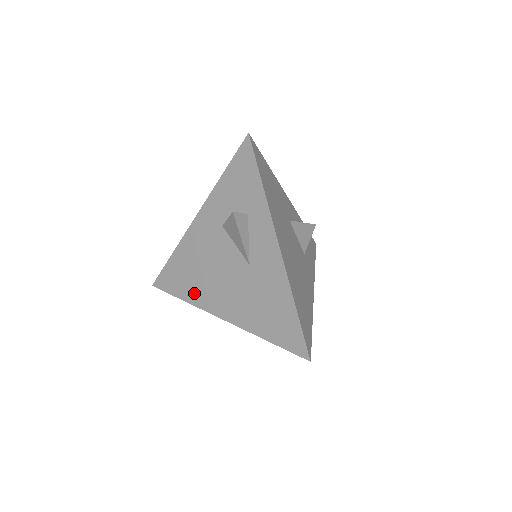
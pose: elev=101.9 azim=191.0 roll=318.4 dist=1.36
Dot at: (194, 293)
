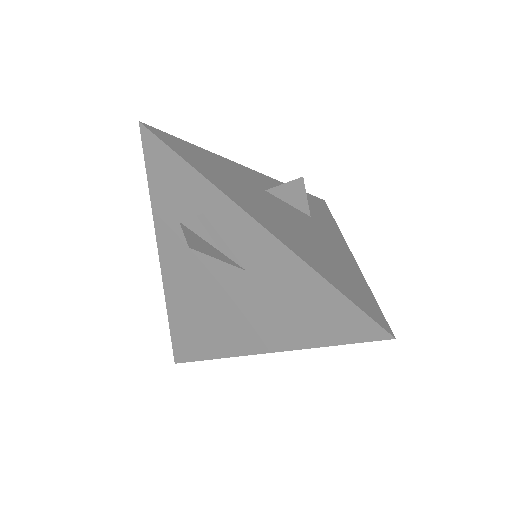
Dot at: (216, 344)
